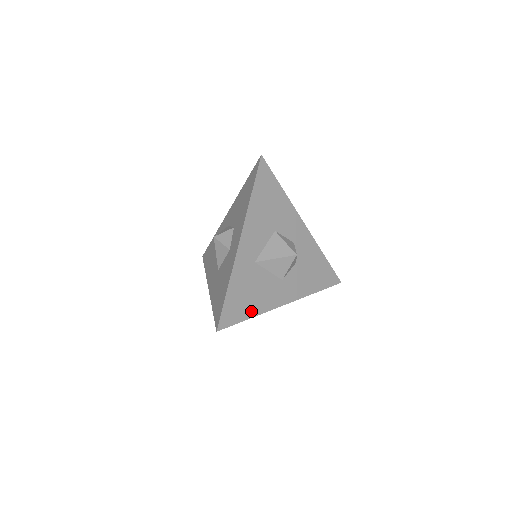
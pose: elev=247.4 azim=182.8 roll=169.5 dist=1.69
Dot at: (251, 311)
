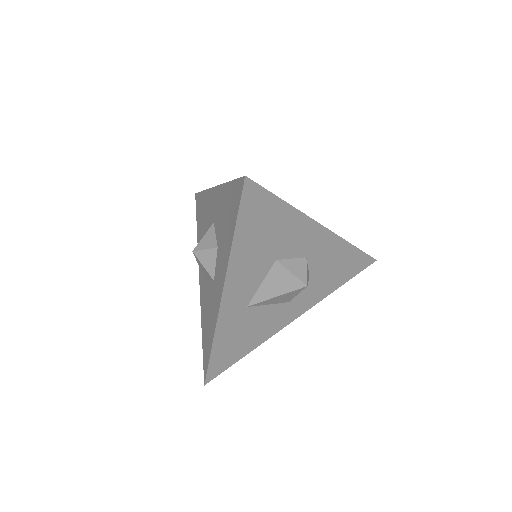
Dot at: (247, 349)
